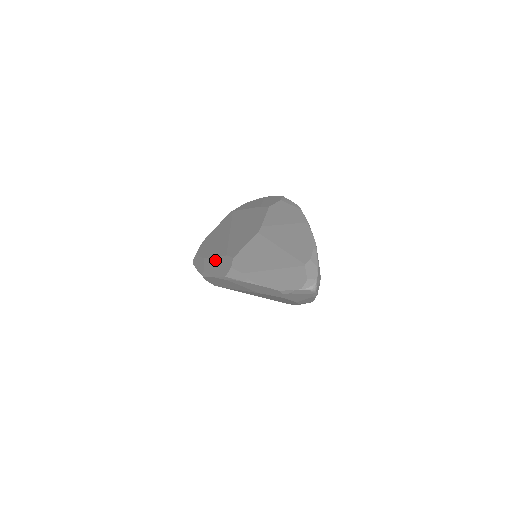
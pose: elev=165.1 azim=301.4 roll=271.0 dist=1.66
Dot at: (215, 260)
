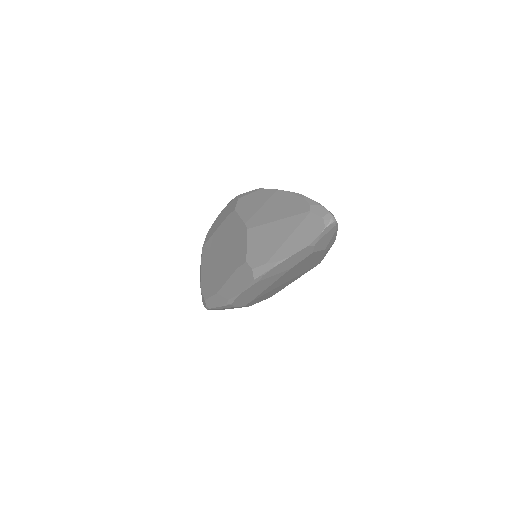
Dot at: (230, 282)
